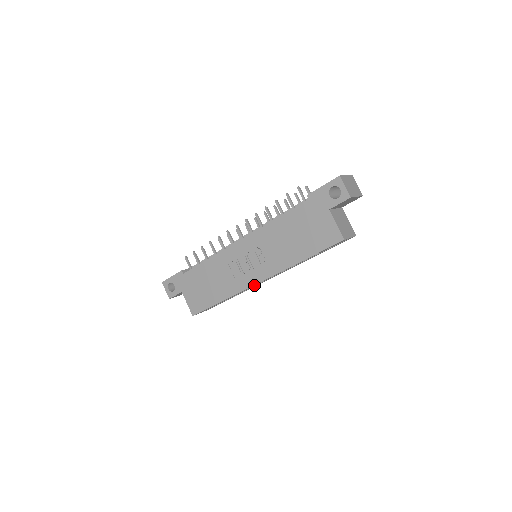
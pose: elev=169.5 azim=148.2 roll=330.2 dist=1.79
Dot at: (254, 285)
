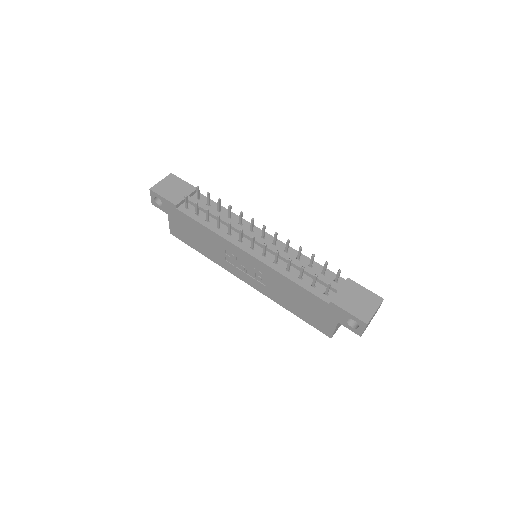
Dot at: occluded
